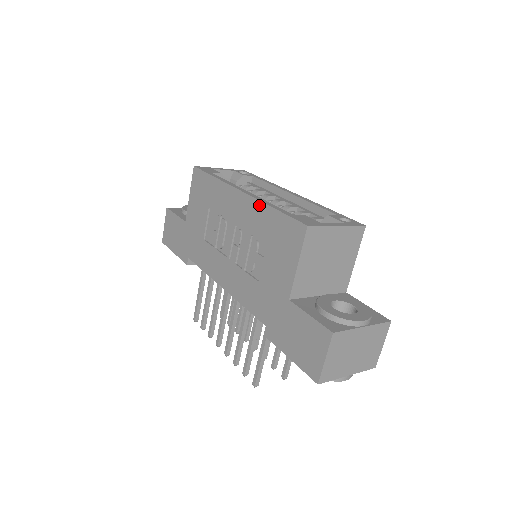
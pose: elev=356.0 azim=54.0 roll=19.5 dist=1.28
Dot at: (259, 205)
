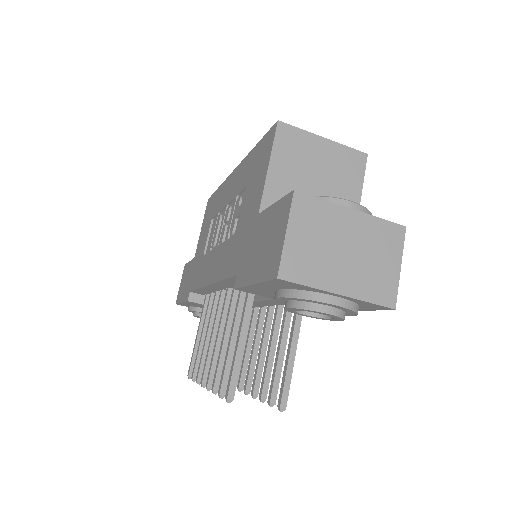
Dot at: (245, 160)
